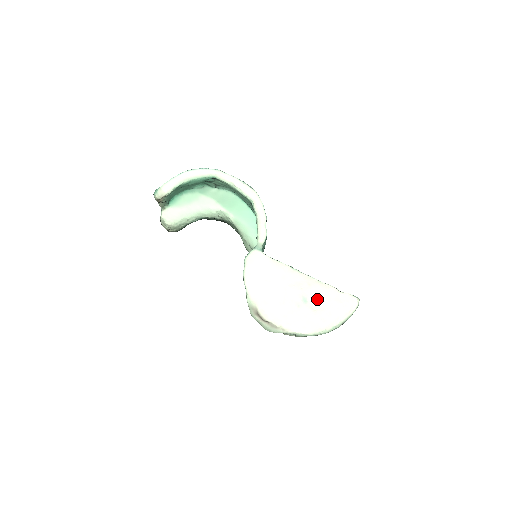
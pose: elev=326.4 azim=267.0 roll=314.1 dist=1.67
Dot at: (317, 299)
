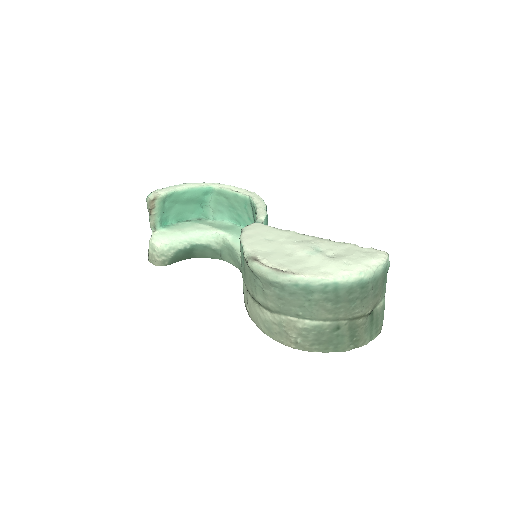
Dot at: (334, 250)
